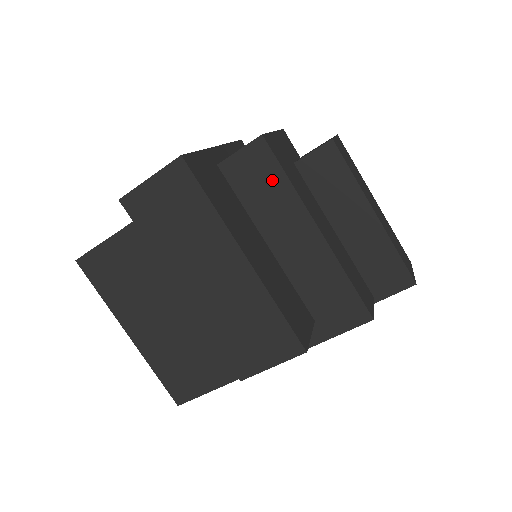
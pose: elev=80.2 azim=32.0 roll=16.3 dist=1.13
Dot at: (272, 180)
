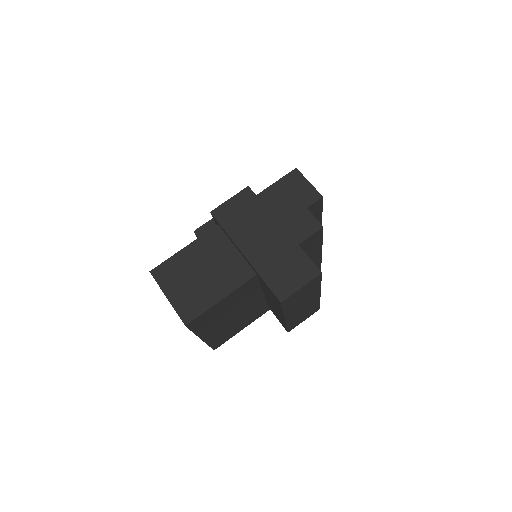
Dot at: (316, 242)
